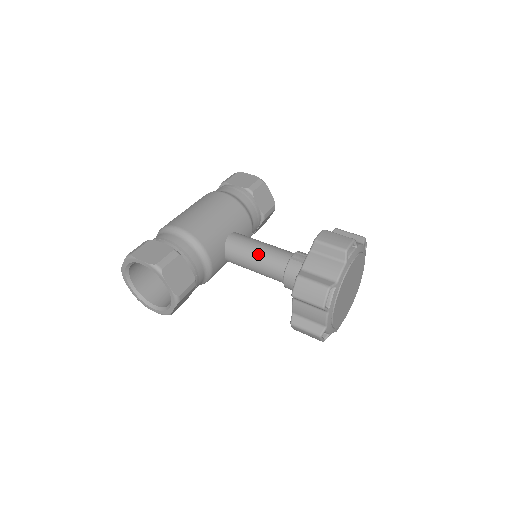
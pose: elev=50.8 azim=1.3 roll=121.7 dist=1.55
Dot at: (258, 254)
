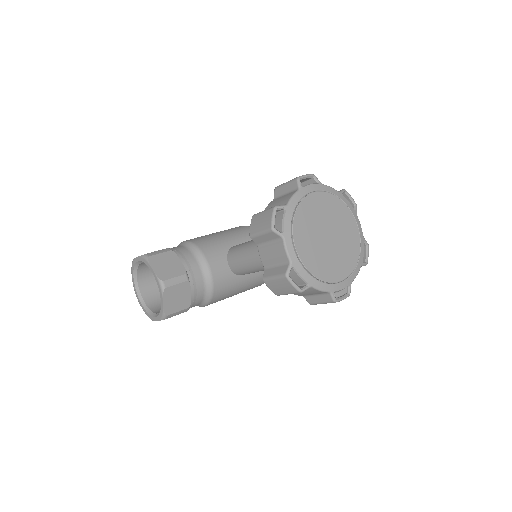
Dot at: (249, 244)
